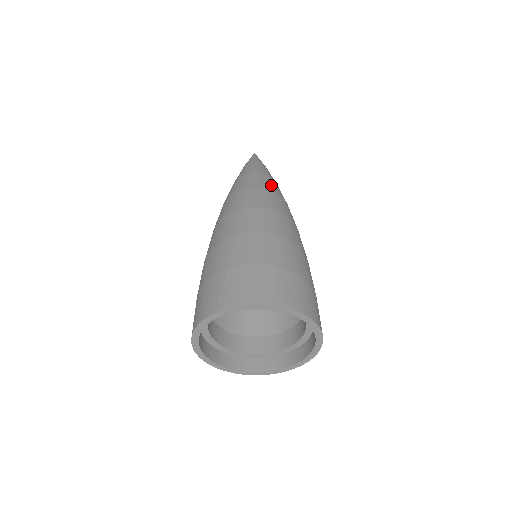
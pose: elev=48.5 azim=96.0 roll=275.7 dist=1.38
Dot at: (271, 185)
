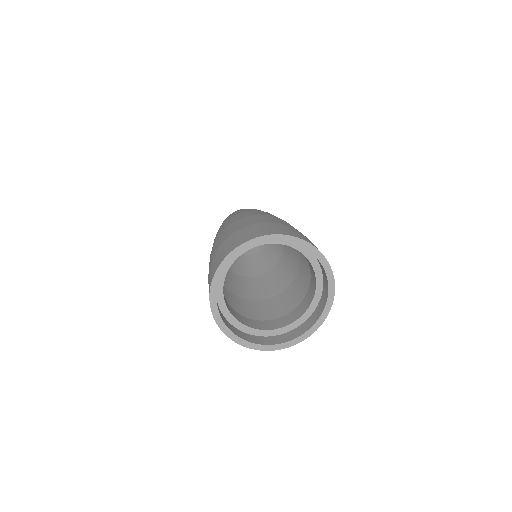
Dot at: occluded
